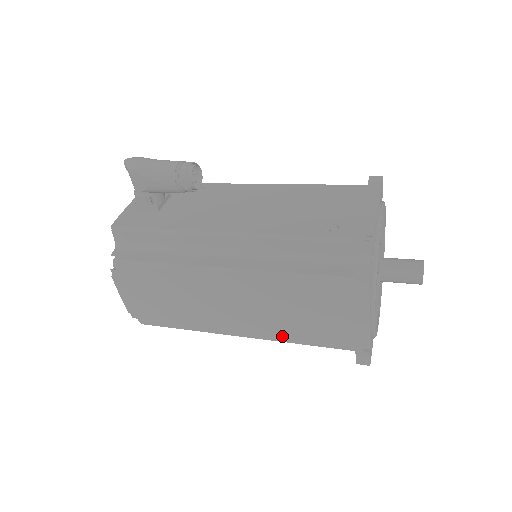
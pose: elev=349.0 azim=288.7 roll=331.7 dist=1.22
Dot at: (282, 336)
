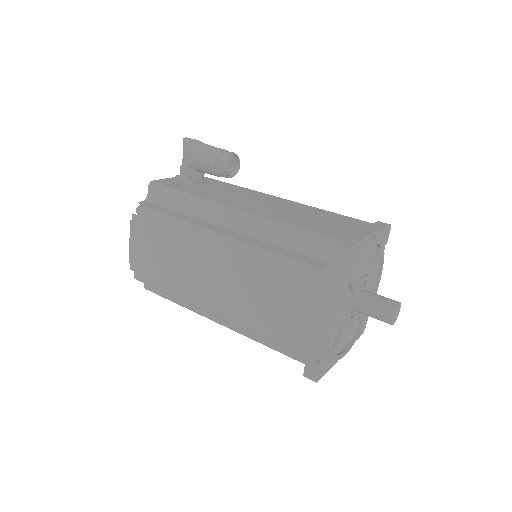
Dot at: (247, 322)
